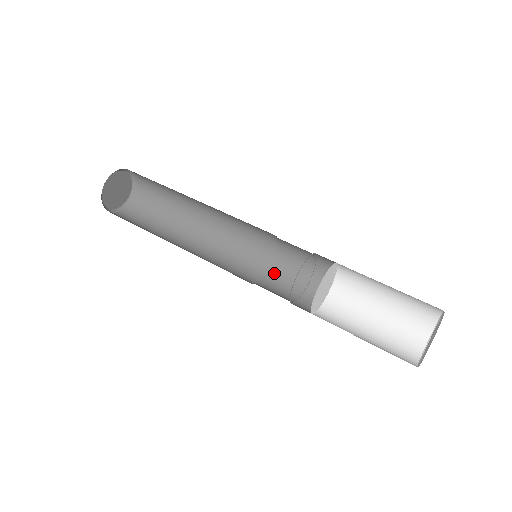
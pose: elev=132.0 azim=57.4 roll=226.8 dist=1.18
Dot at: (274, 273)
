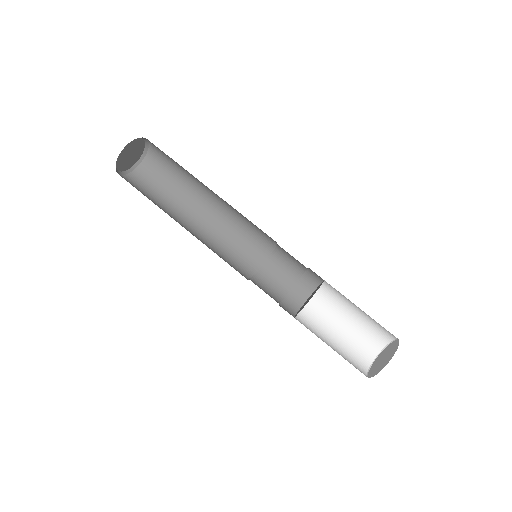
Dot at: (264, 273)
